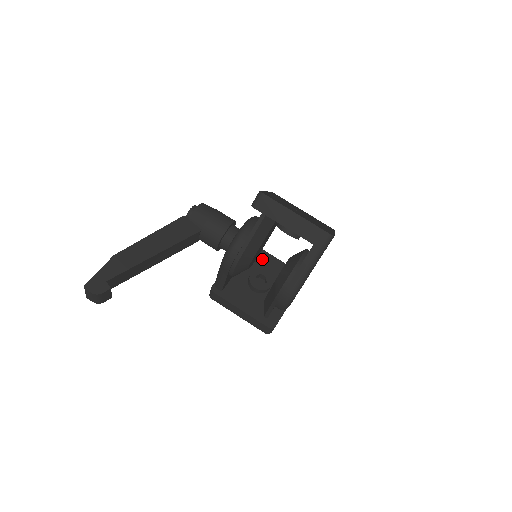
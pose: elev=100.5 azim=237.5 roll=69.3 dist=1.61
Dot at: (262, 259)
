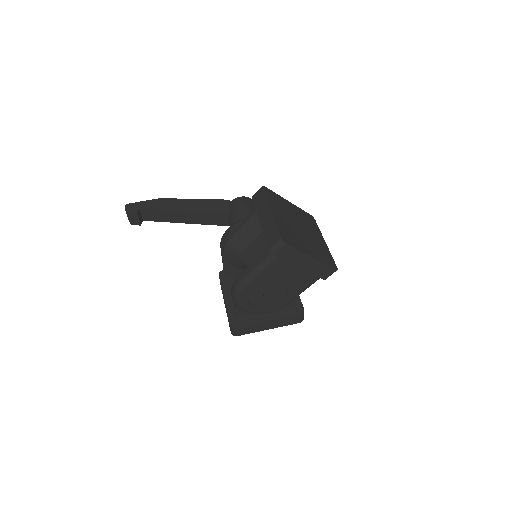
Dot at: occluded
